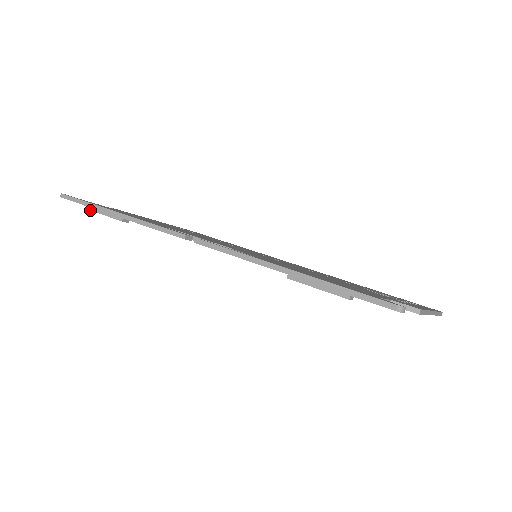
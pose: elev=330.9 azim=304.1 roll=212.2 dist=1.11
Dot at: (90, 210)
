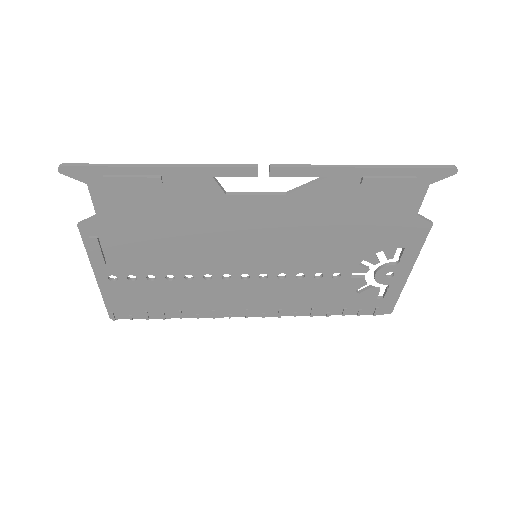
Dot at: (107, 177)
